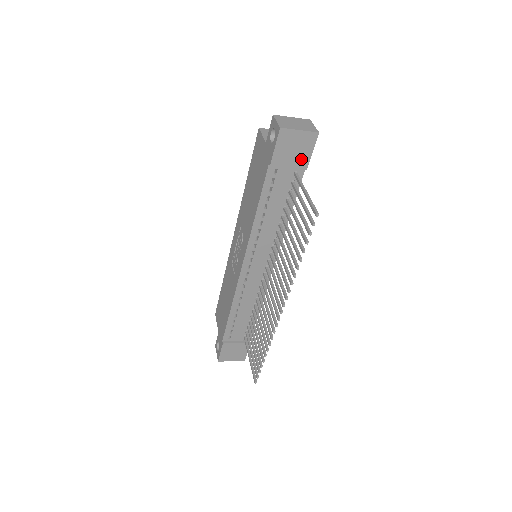
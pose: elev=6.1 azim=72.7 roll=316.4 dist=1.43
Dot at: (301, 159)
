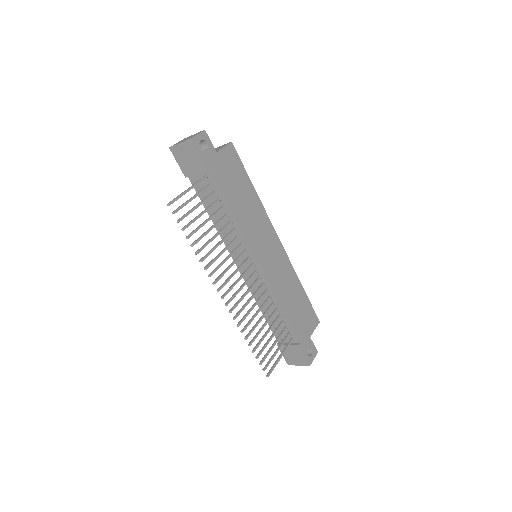
Dot at: (197, 164)
